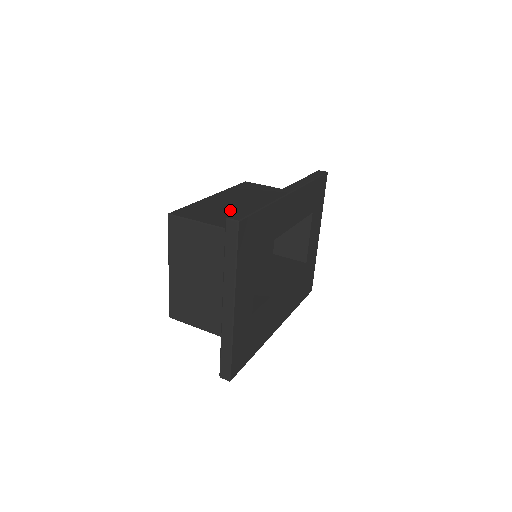
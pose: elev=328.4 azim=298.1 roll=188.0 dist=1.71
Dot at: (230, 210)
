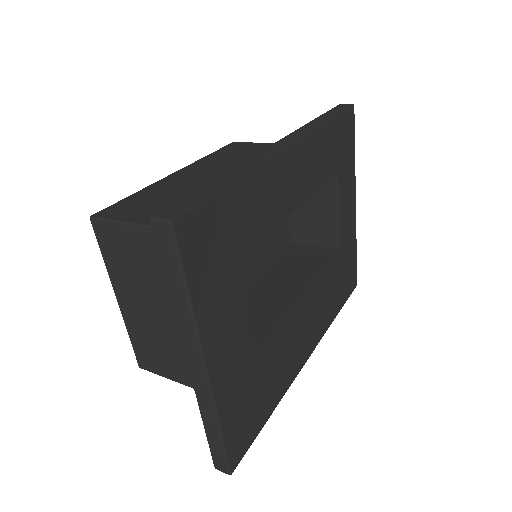
Dot at: occluded
